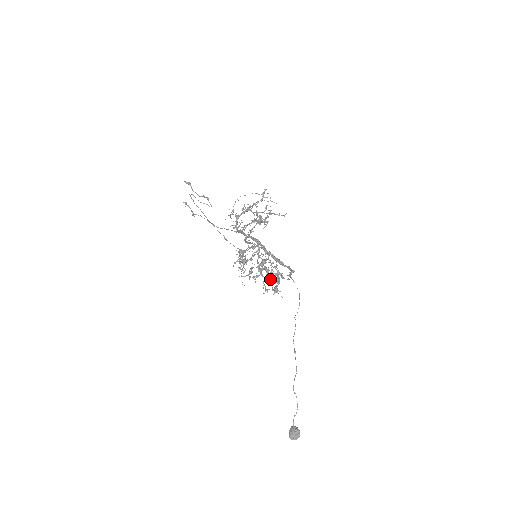
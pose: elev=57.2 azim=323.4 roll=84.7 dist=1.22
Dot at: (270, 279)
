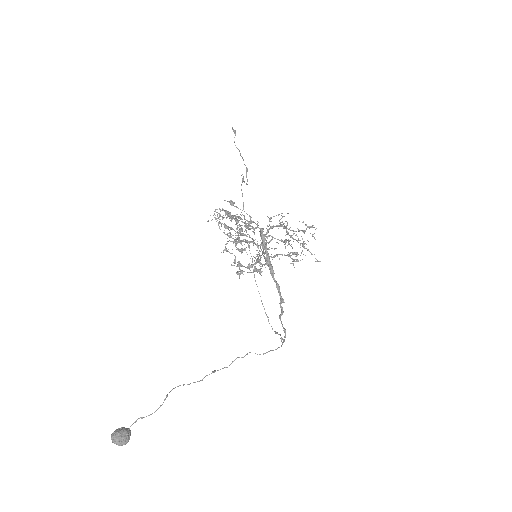
Dot at: occluded
